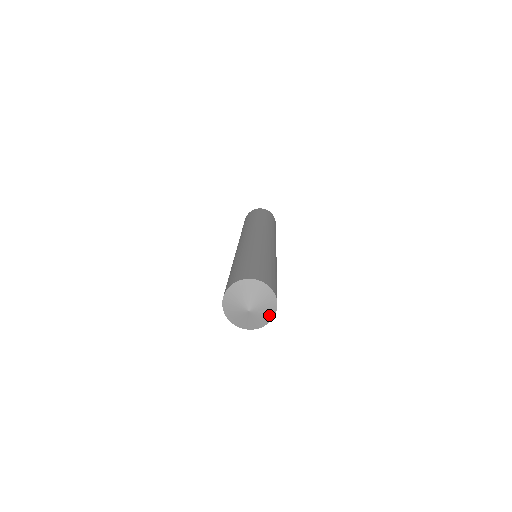
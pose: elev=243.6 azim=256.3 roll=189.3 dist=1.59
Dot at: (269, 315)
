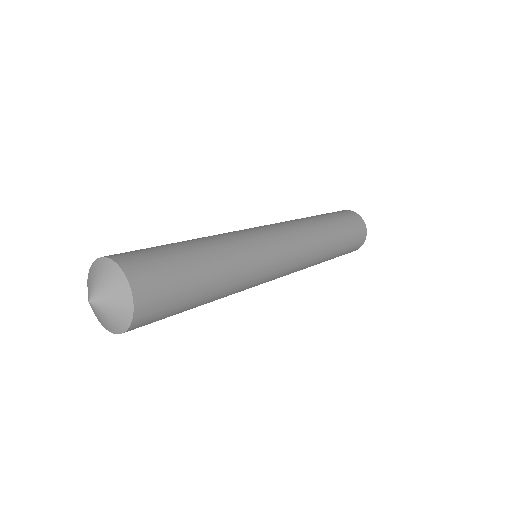
Dot at: (121, 289)
